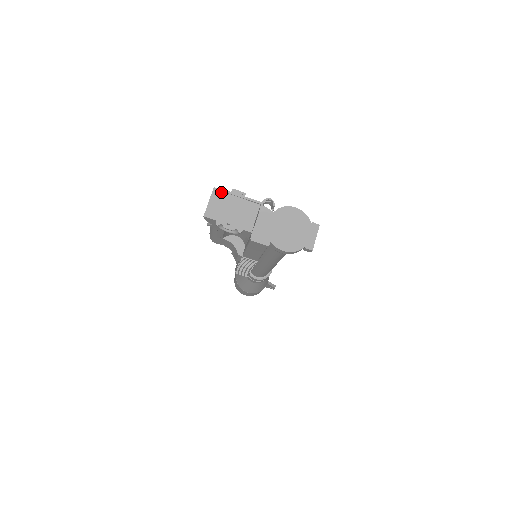
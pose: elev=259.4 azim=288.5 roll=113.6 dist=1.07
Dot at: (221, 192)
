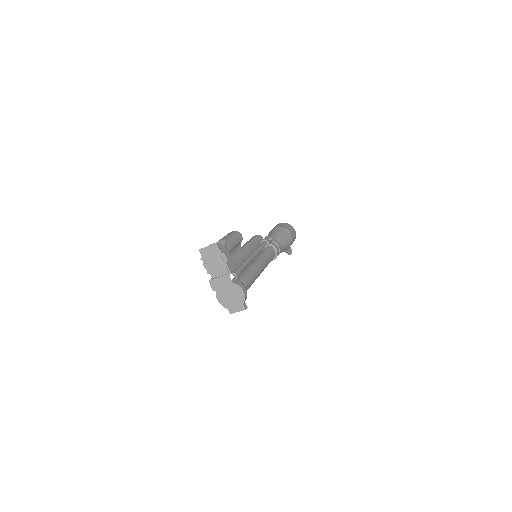
Dot at: (217, 249)
